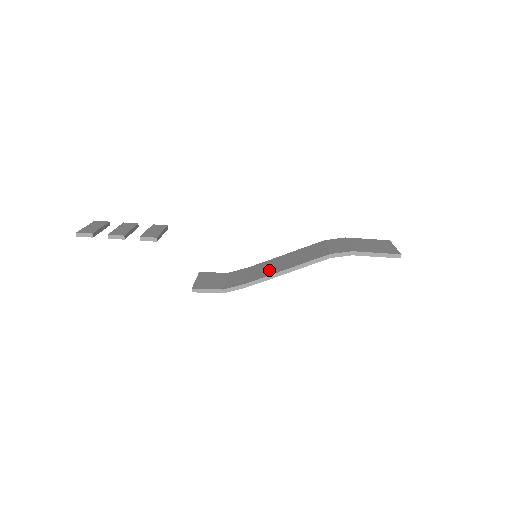
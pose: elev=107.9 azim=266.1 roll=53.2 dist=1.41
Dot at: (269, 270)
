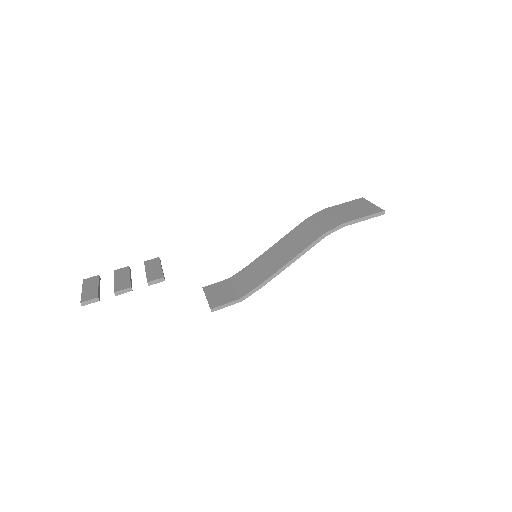
Dot at: (273, 265)
